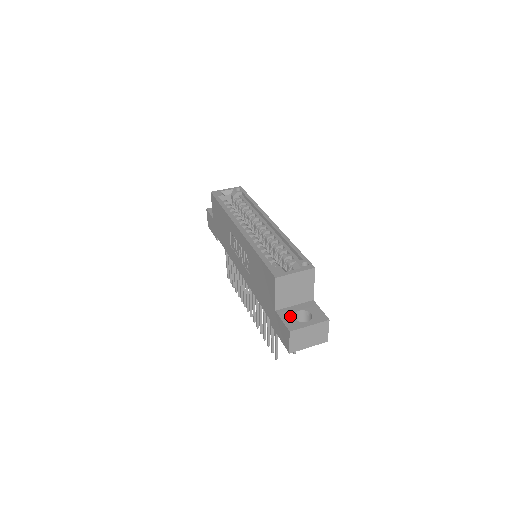
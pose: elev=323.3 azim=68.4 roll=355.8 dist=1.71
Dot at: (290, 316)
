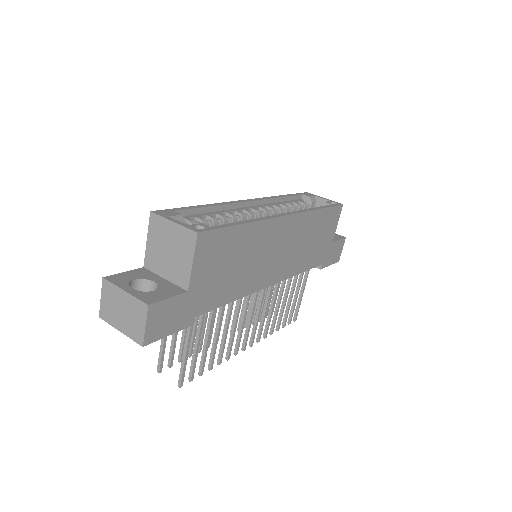
Dot at: (137, 276)
